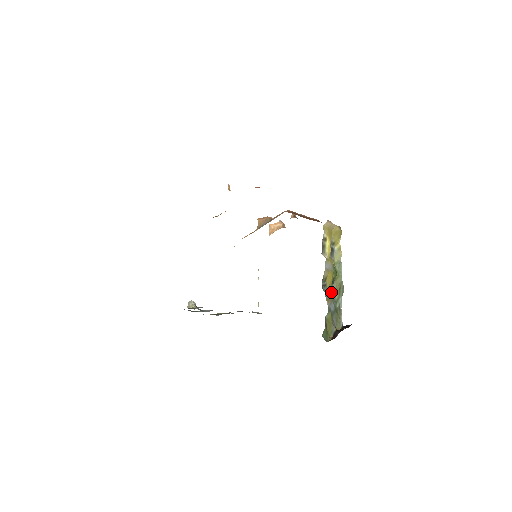
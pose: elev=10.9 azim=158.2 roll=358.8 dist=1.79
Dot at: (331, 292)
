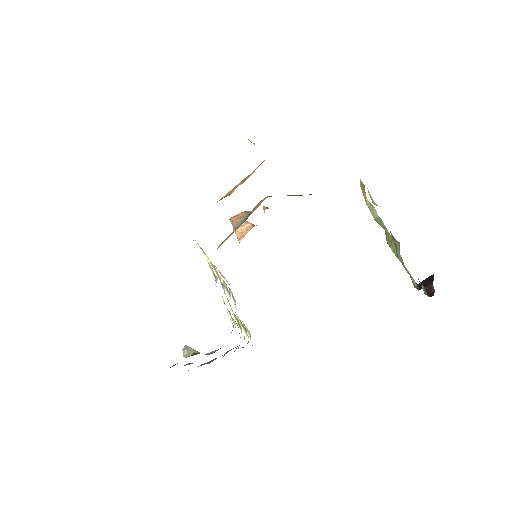
Dot at: occluded
